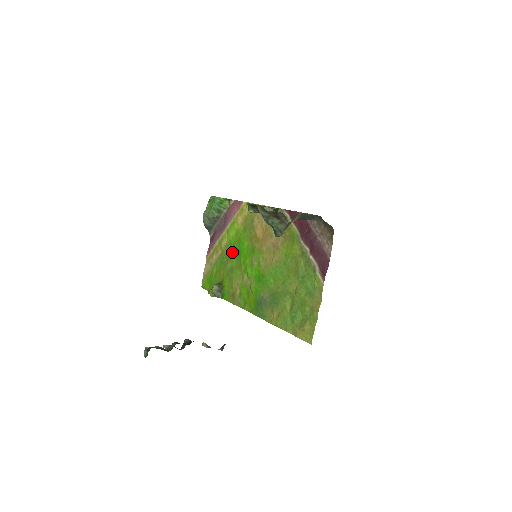
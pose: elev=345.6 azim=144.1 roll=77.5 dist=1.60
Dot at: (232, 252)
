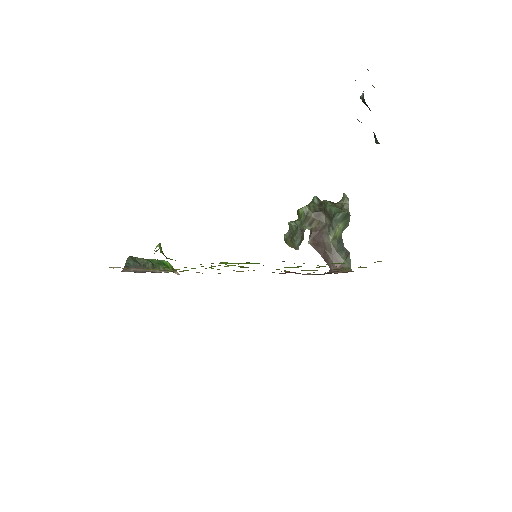
Dot at: (186, 267)
